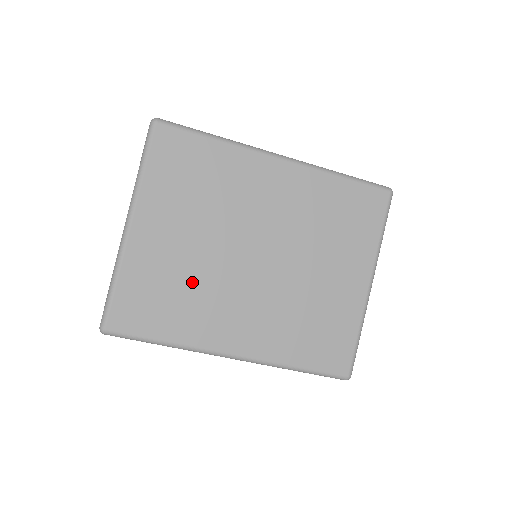
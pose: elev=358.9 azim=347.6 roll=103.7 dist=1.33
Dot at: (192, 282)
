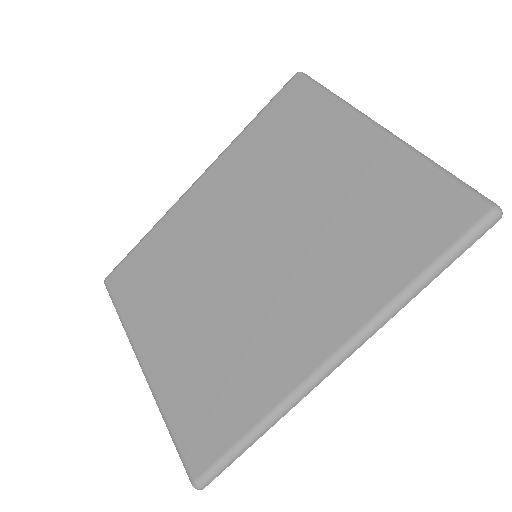
Dot at: (223, 343)
